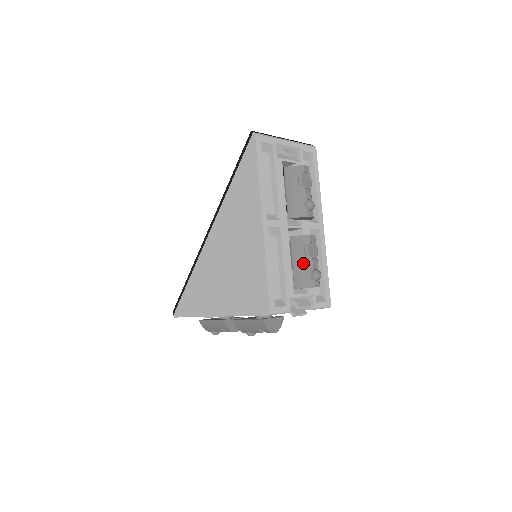
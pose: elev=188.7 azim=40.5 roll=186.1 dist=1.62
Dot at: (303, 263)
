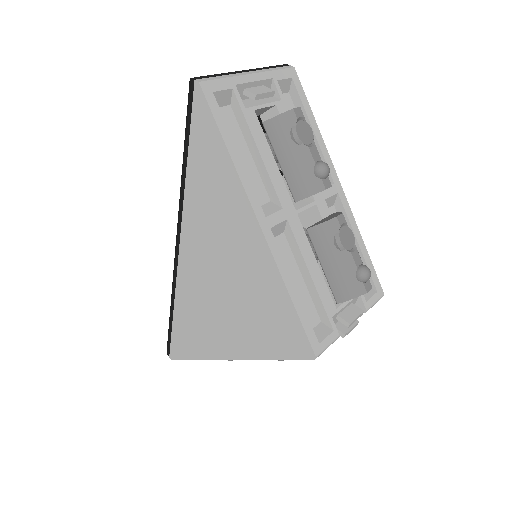
Dot at: (339, 263)
